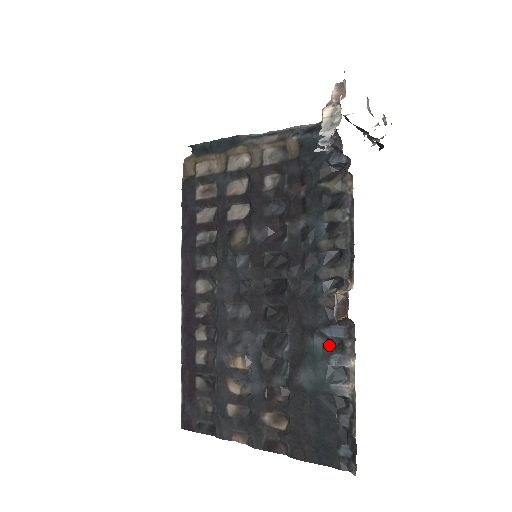
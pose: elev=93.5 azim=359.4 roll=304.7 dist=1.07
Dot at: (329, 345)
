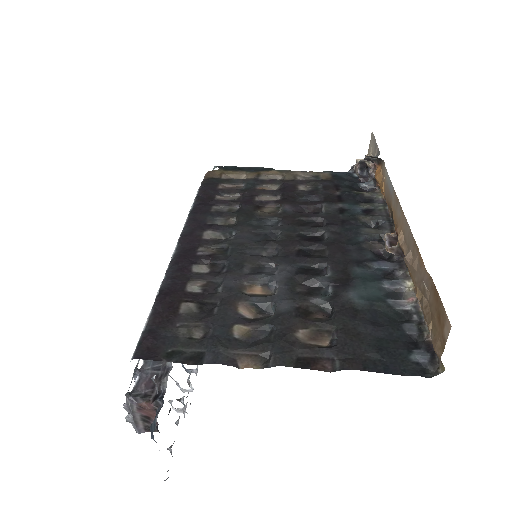
Dot at: (378, 274)
